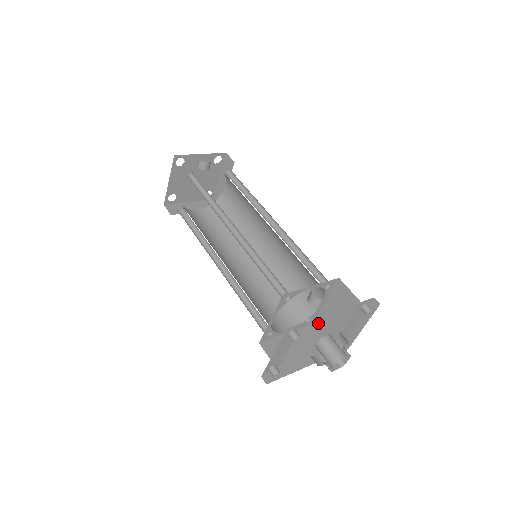
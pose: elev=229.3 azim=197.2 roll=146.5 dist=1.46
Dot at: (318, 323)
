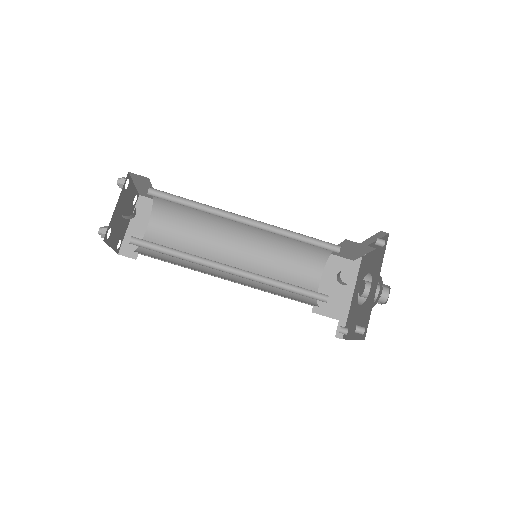
Dot at: (334, 253)
